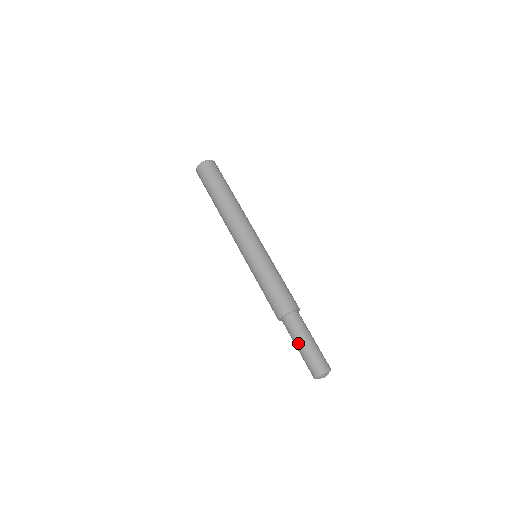
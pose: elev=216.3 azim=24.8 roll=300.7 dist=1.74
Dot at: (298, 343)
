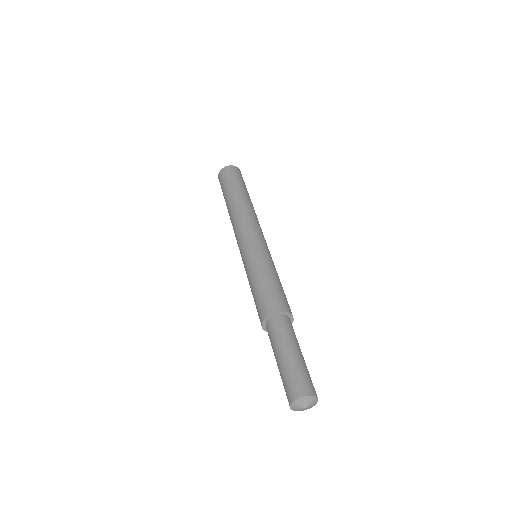
Dot at: (275, 357)
